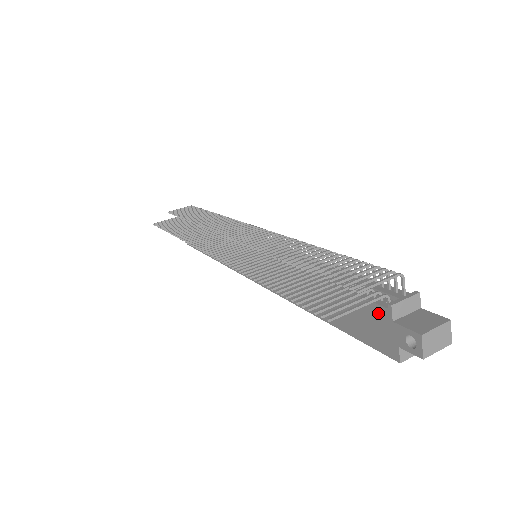
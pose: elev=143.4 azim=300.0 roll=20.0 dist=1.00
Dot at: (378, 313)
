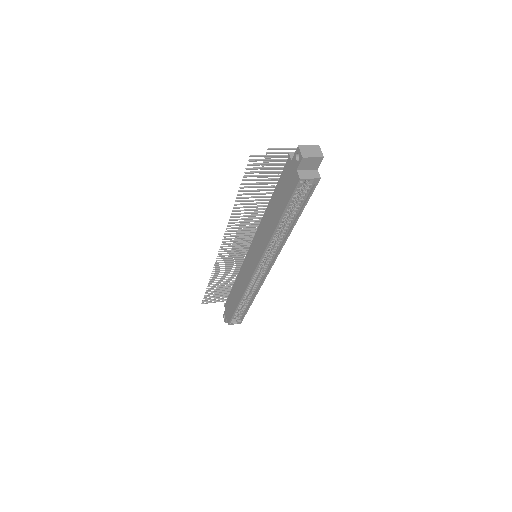
Dot at: (287, 167)
